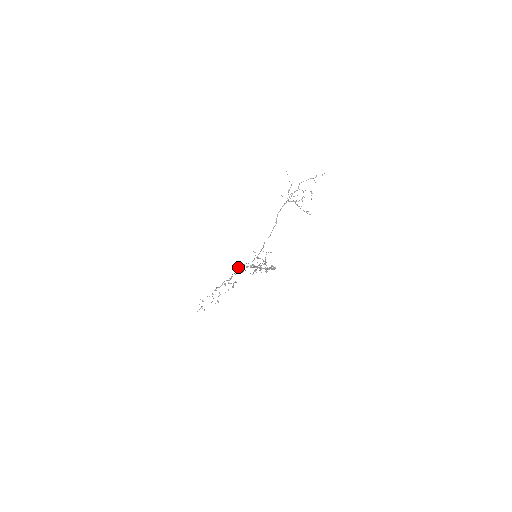
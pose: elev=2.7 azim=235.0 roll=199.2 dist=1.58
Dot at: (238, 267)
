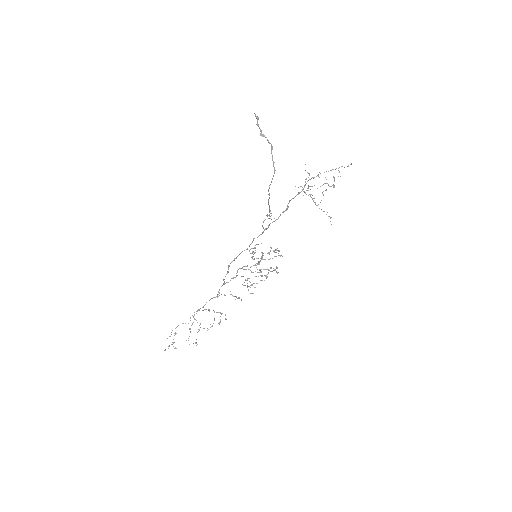
Dot at: occluded
